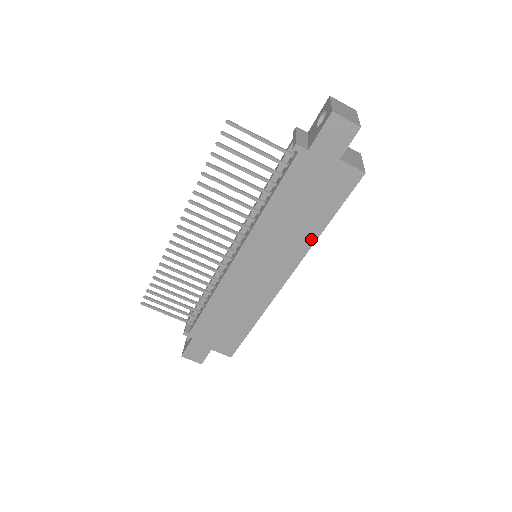
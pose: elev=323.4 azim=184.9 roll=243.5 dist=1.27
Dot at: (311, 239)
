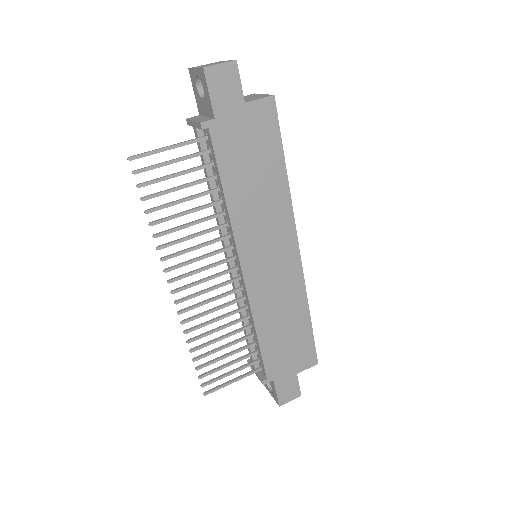
Dot at: (285, 193)
